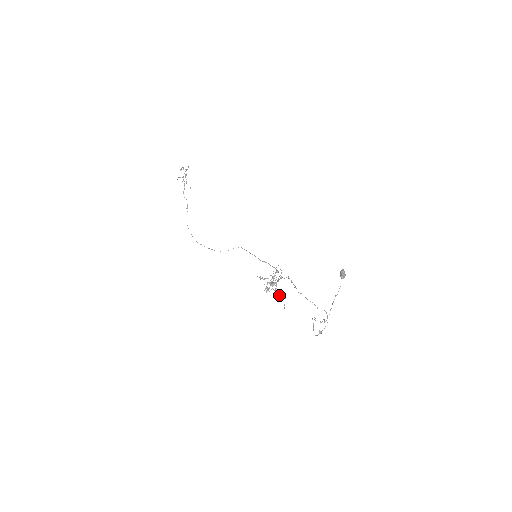
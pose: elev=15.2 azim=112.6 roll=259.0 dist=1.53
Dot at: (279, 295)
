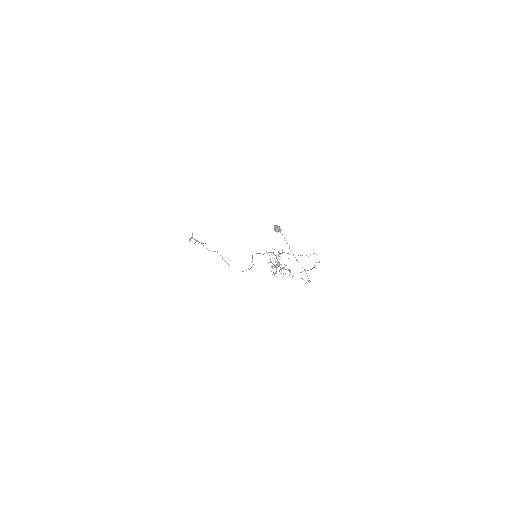
Dot at: occluded
